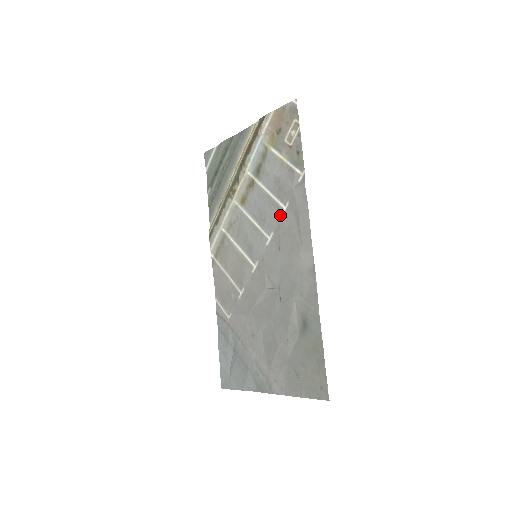
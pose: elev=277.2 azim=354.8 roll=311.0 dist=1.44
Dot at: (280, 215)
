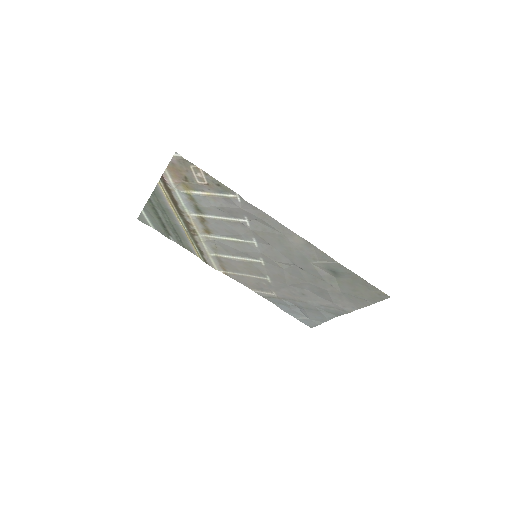
Dot at: (248, 227)
